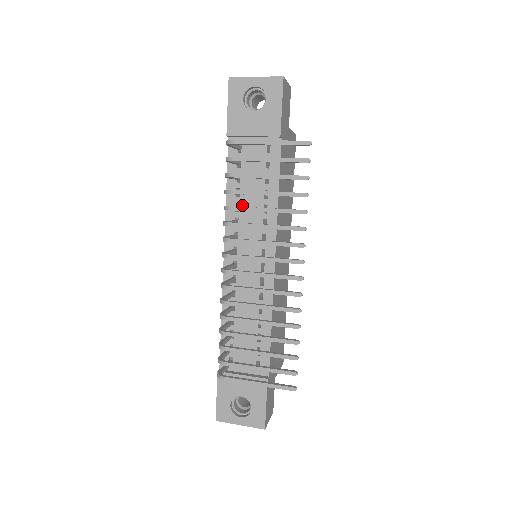
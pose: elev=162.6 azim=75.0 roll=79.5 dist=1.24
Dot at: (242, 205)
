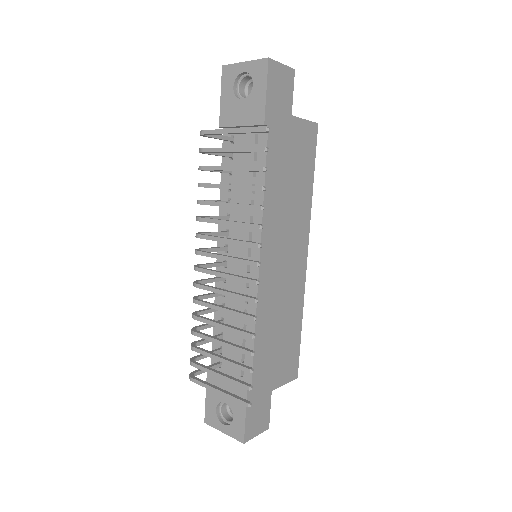
Dot at: (233, 200)
